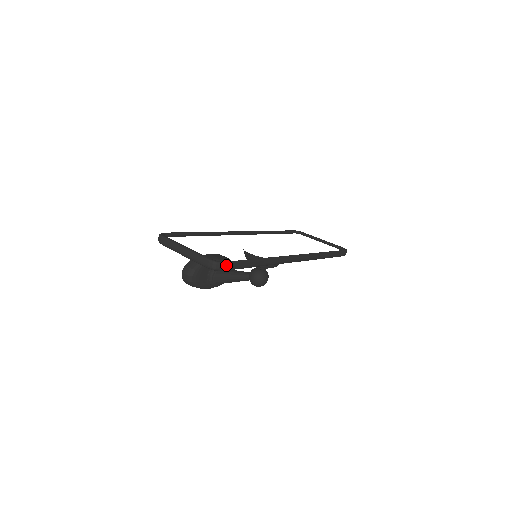
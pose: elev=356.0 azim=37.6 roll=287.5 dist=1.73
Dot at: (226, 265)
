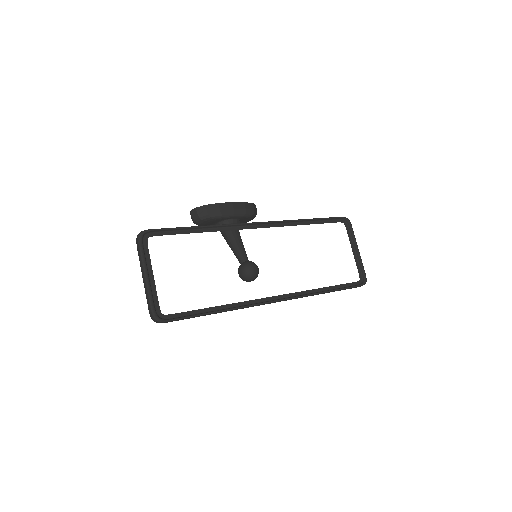
Dot at: (167, 322)
